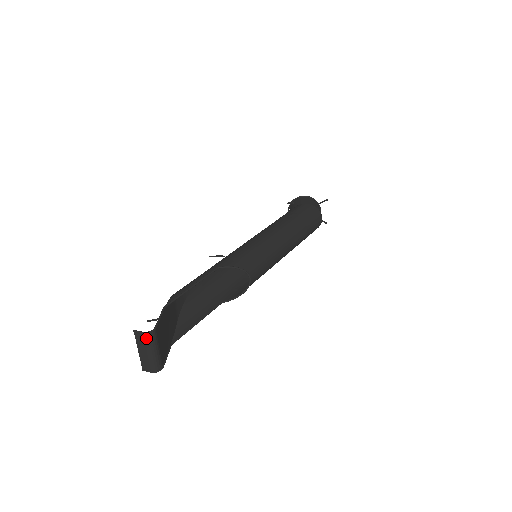
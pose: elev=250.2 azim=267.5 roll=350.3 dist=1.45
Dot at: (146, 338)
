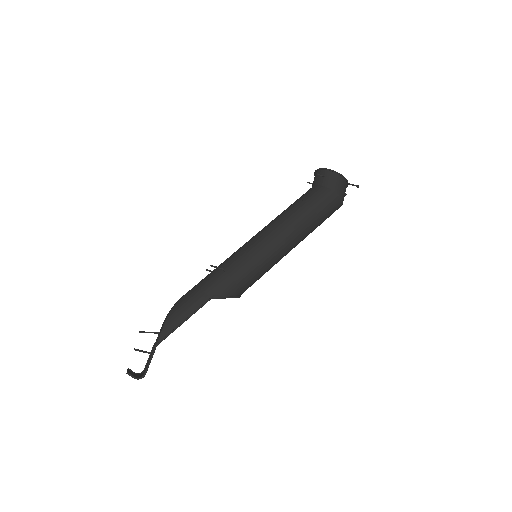
Dot at: (136, 378)
